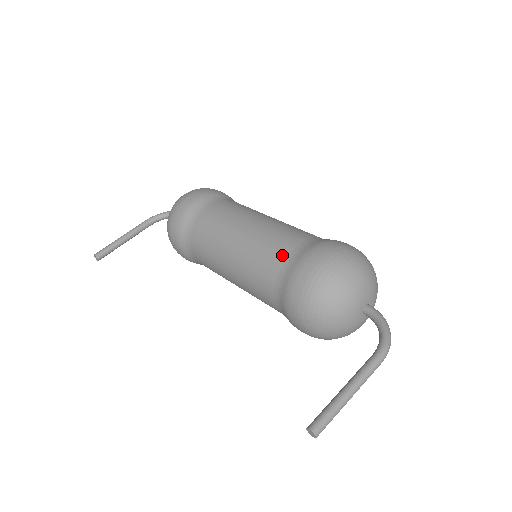
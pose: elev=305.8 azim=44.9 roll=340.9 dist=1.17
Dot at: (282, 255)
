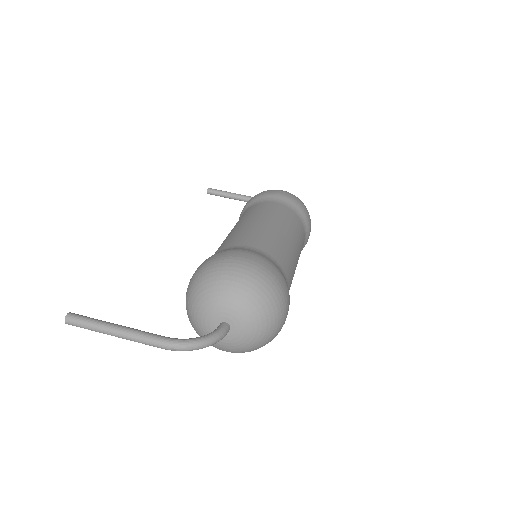
Dot at: (236, 243)
